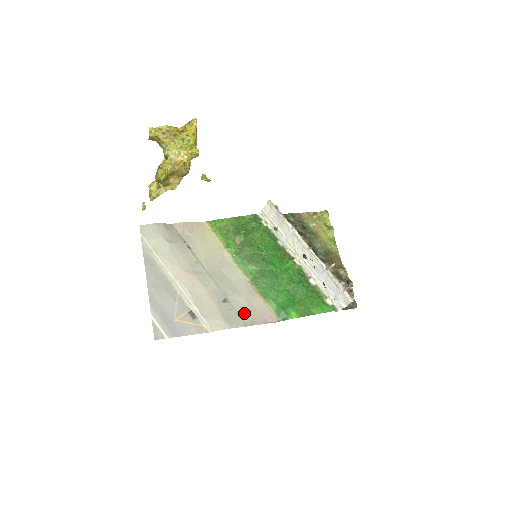
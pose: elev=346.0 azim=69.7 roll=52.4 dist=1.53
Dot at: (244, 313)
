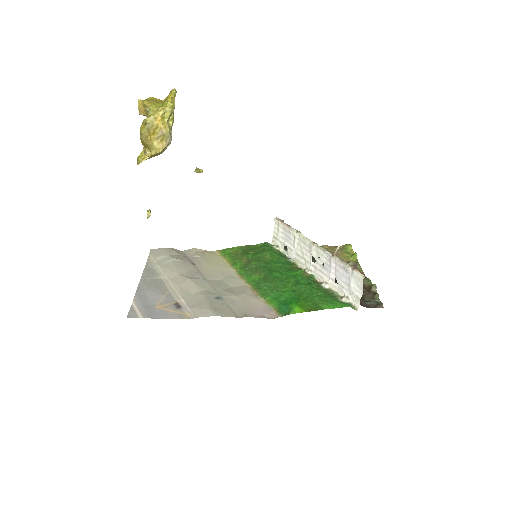
Dot at: (237, 308)
